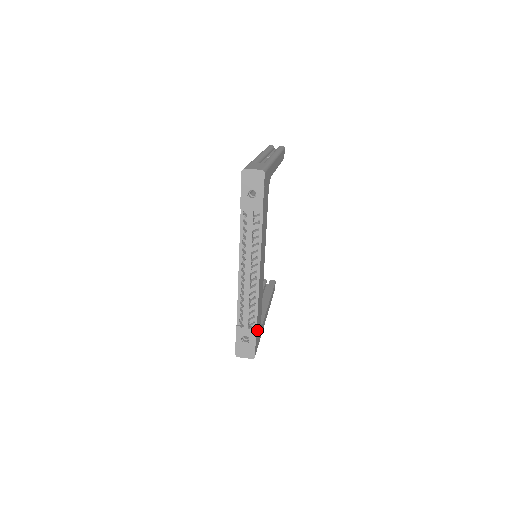
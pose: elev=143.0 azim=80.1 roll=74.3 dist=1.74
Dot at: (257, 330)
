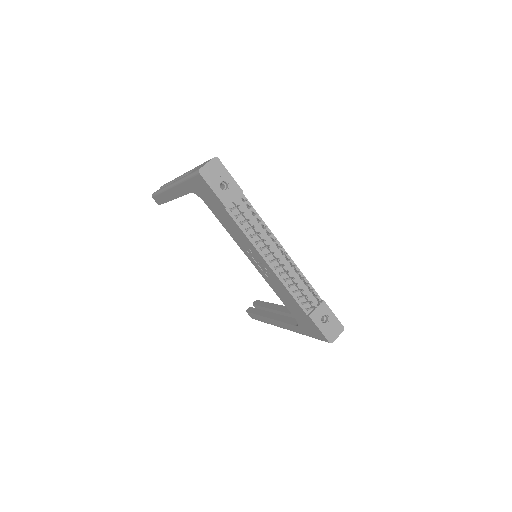
Dot at: occluded
